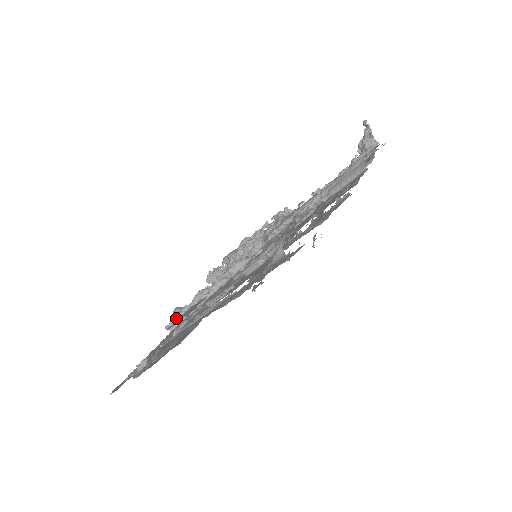
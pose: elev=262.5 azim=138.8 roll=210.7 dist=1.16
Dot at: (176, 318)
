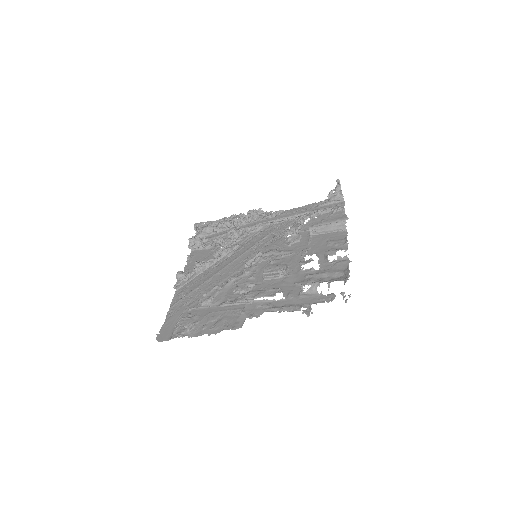
Dot at: (182, 282)
